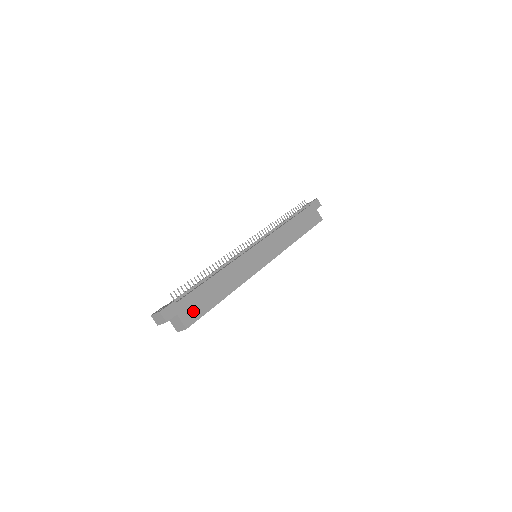
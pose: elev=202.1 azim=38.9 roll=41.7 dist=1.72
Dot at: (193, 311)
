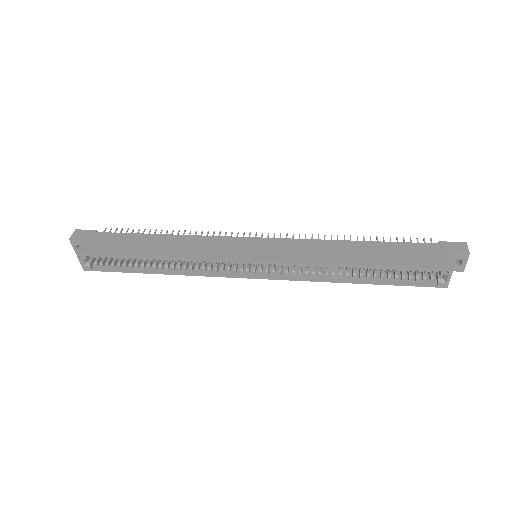
Dot at: (102, 246)
